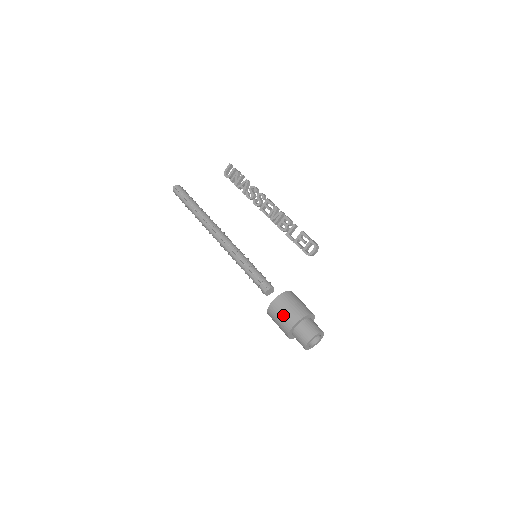
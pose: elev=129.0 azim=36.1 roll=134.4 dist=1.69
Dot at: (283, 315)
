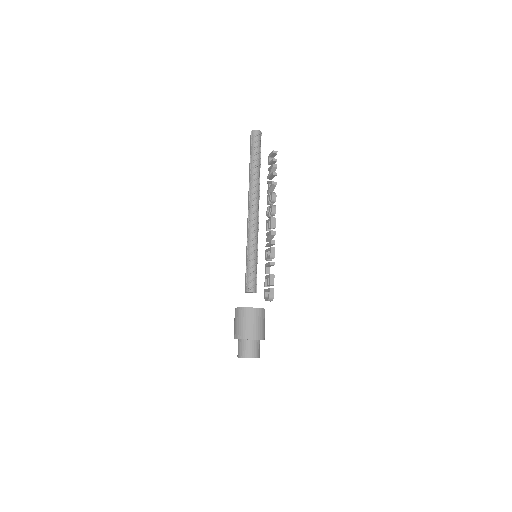
Dot at: (235, 325)
